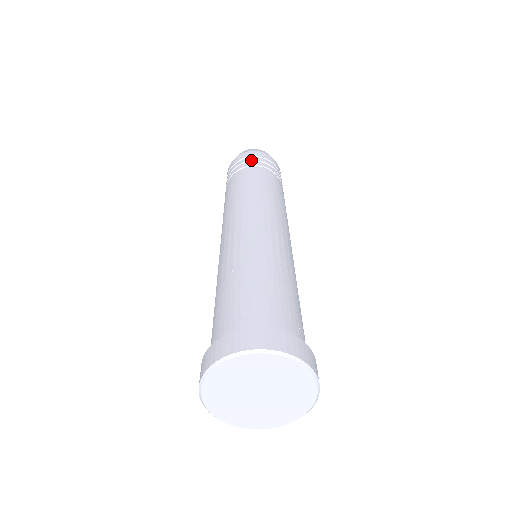
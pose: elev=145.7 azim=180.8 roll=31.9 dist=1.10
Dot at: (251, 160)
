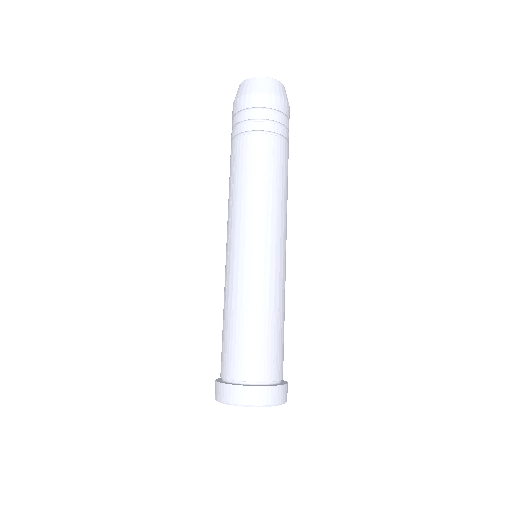
Dot at: (271, 119)
